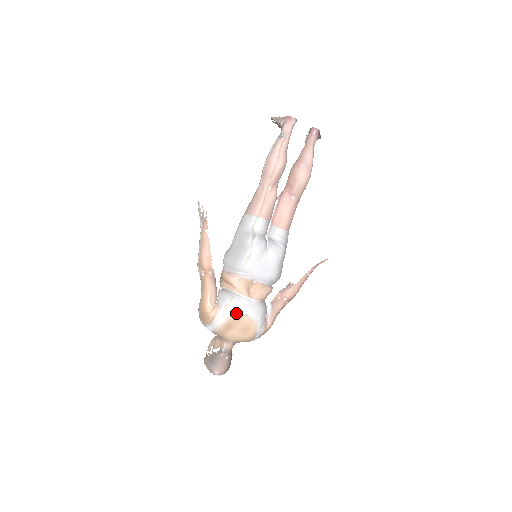
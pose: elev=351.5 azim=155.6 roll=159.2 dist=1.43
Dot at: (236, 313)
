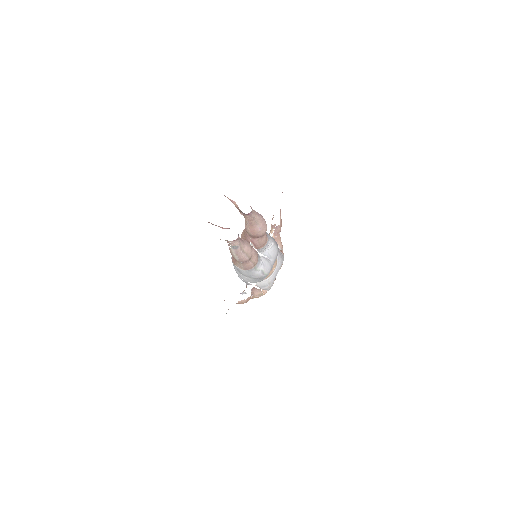
Dot at: (274, 280)
